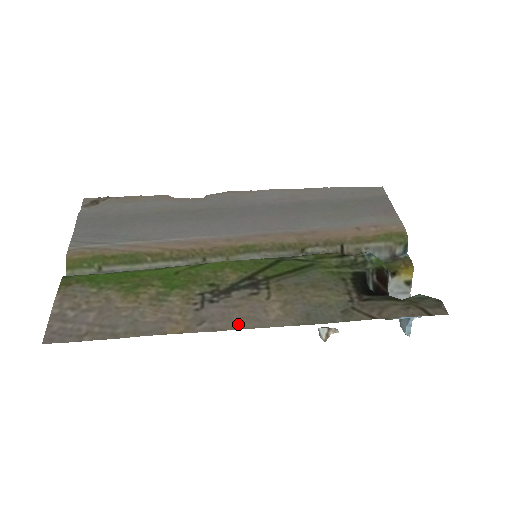
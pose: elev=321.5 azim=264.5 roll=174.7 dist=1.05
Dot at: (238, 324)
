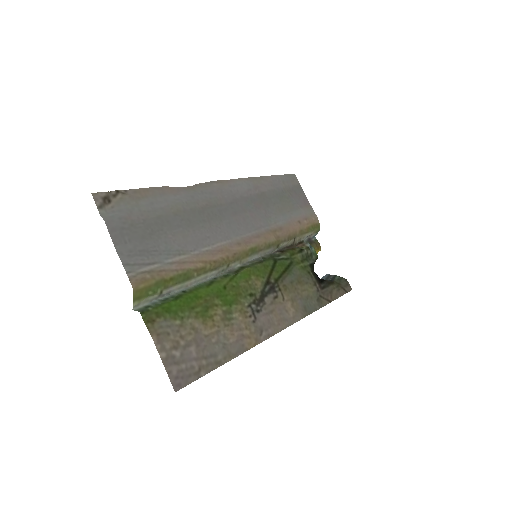
Dot at: (279, 327)
